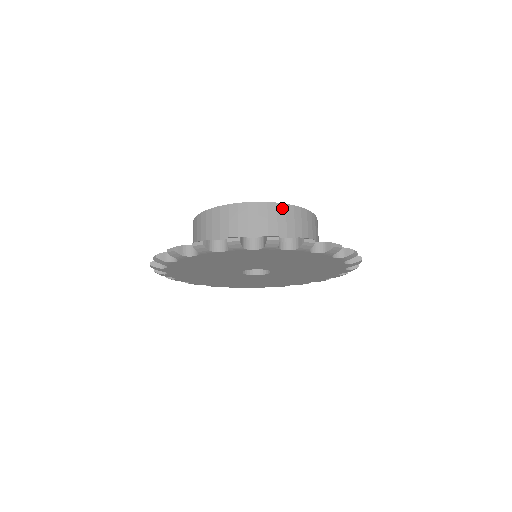
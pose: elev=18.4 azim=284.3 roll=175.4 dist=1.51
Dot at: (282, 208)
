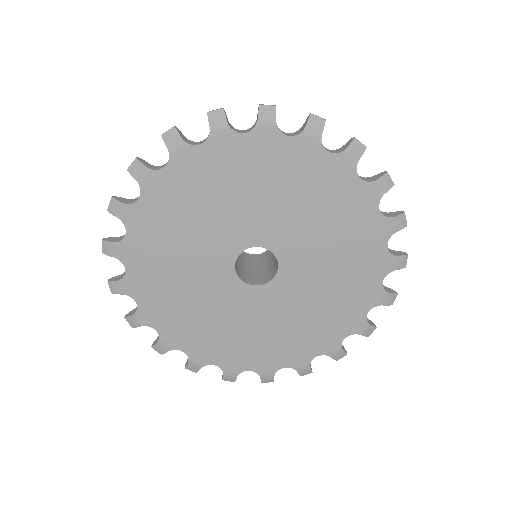
Dot at: occluded
